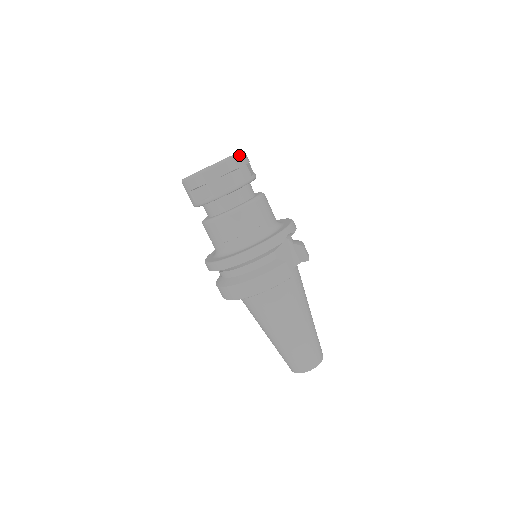
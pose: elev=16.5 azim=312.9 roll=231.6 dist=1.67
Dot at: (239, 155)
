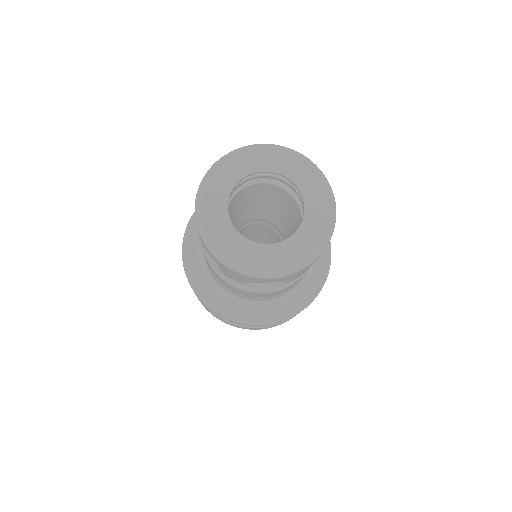
Dot at: (335, 205)
